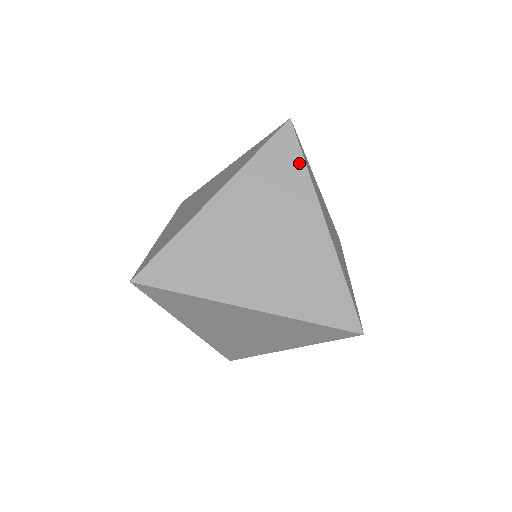
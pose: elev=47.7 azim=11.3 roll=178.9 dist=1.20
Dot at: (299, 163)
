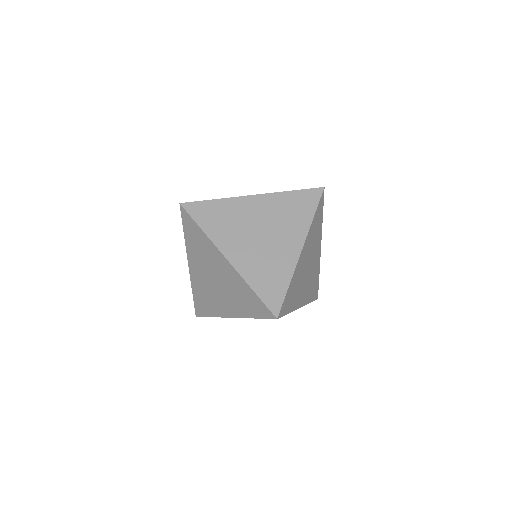
Dot at: (322, 215)
